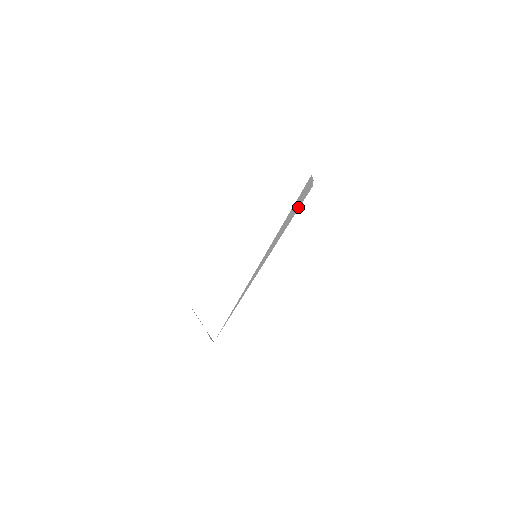
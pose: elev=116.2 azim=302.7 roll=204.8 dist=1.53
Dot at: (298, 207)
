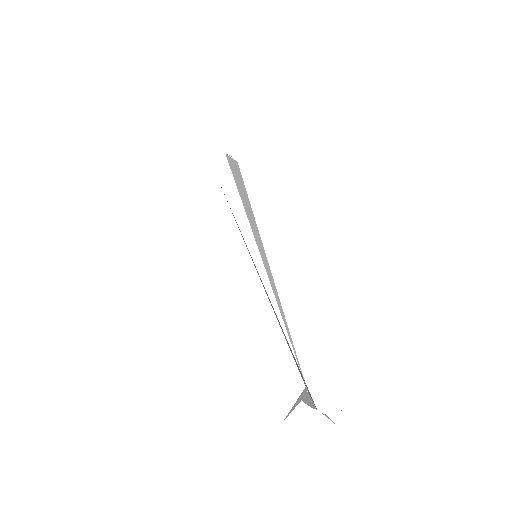
Dot at: (242, 184)
